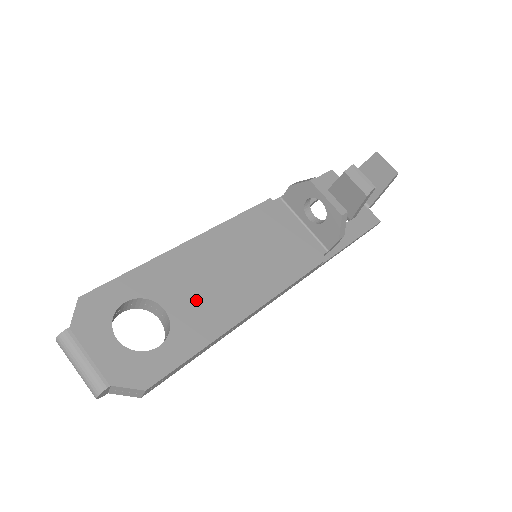
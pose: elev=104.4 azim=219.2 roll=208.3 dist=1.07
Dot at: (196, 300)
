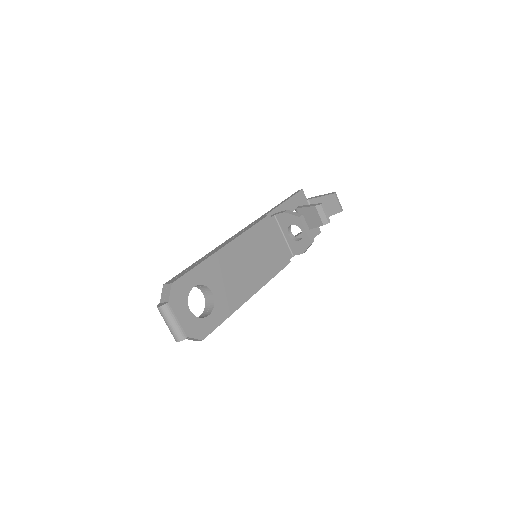
Dot at: (227, 287)
